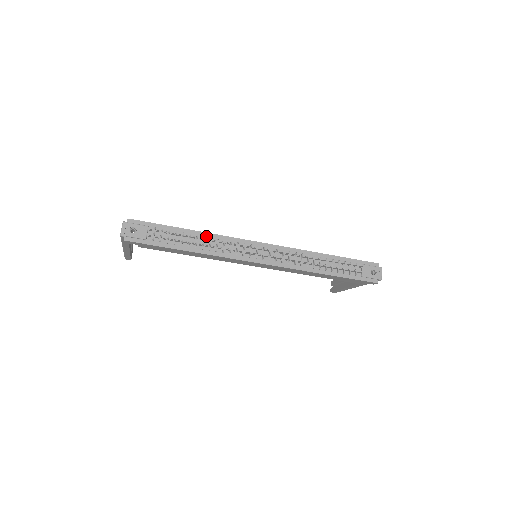
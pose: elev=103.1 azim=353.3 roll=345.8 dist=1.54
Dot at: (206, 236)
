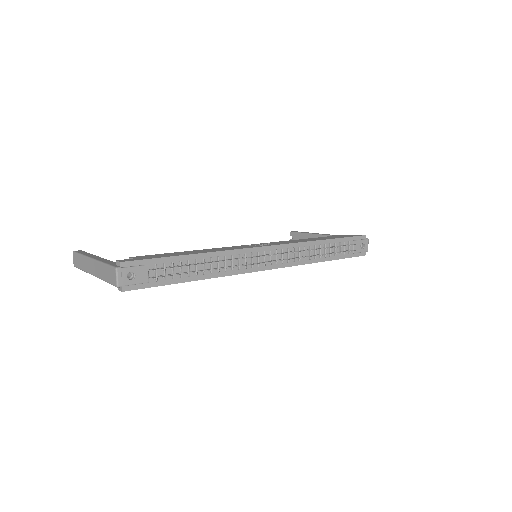
Dot at: (212, 256)
